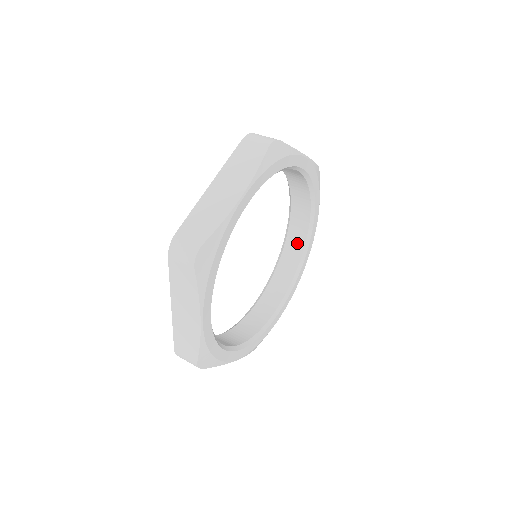
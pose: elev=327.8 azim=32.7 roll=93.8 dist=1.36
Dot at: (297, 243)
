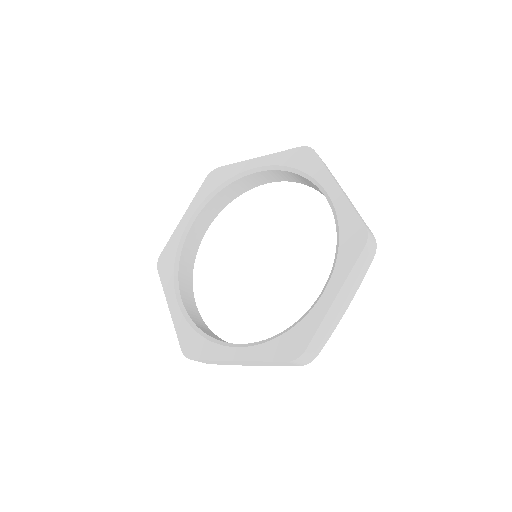
Dot at: (243, 187)
